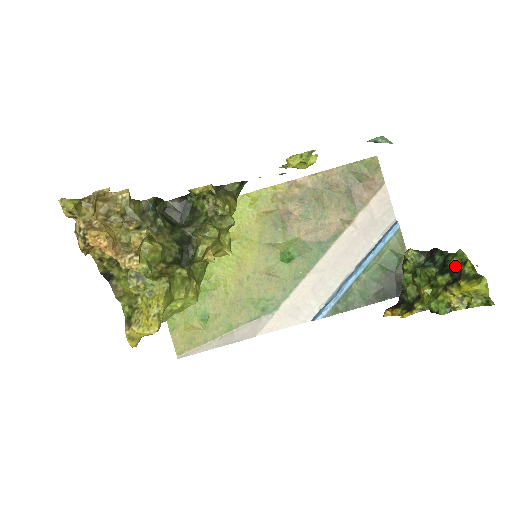
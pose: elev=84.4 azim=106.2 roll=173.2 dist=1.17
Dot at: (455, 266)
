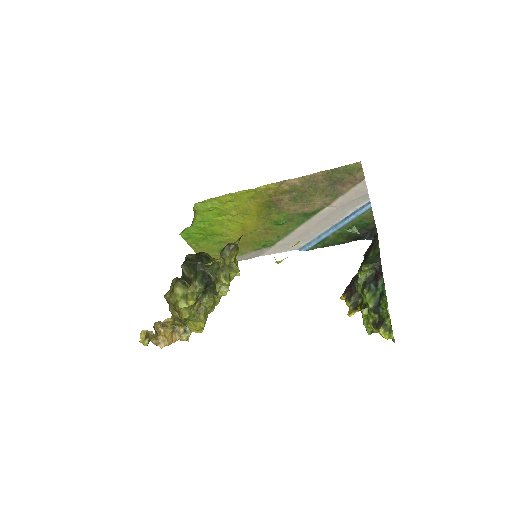
Dot at: (383, 312)
